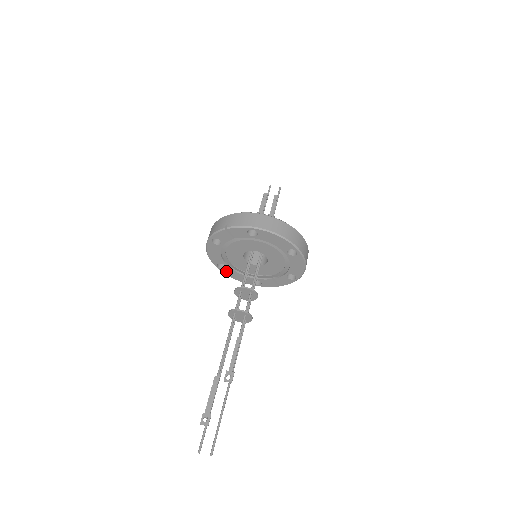
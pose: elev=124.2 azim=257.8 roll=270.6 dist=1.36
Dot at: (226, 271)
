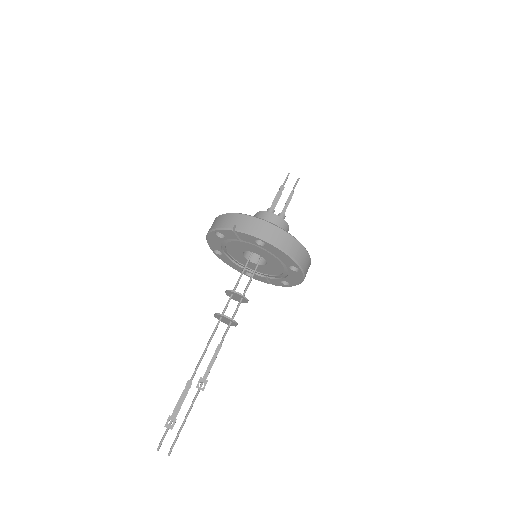
Dot at: (221, 257)
